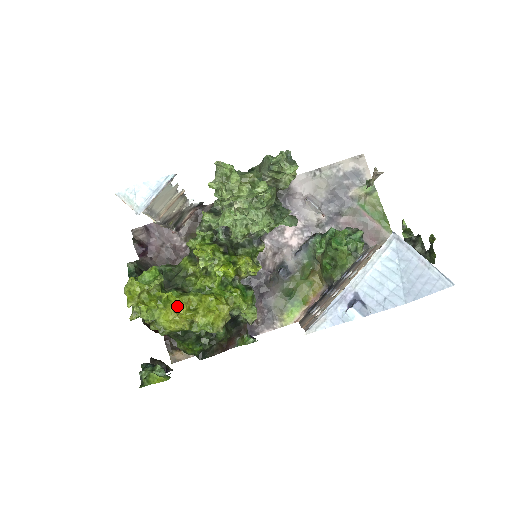
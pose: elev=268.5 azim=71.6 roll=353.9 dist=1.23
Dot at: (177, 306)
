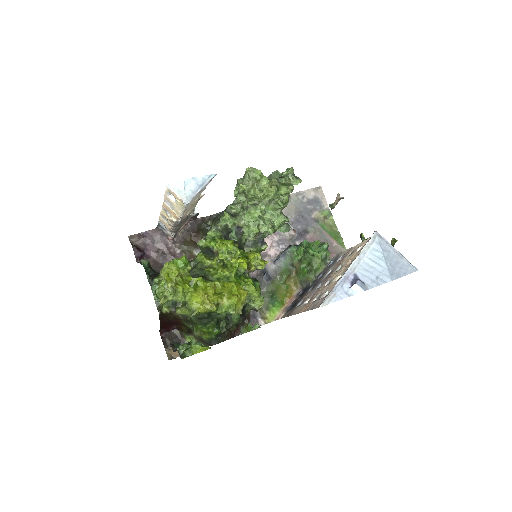
Dot at: (206, 290)
